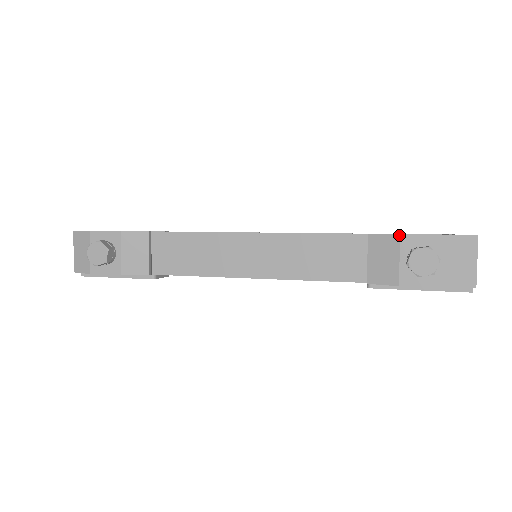
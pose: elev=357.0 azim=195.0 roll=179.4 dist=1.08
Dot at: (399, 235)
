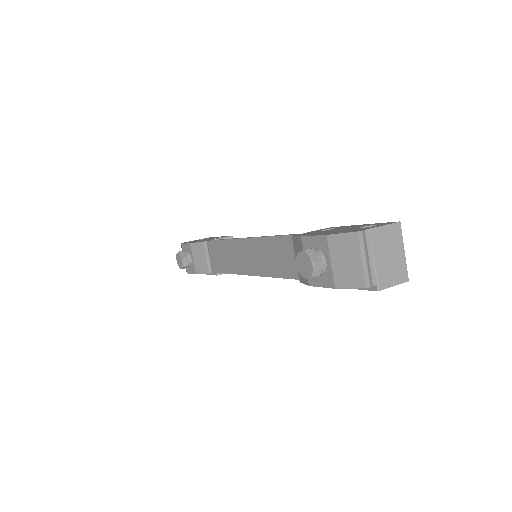
Dot at: (300, 237)
